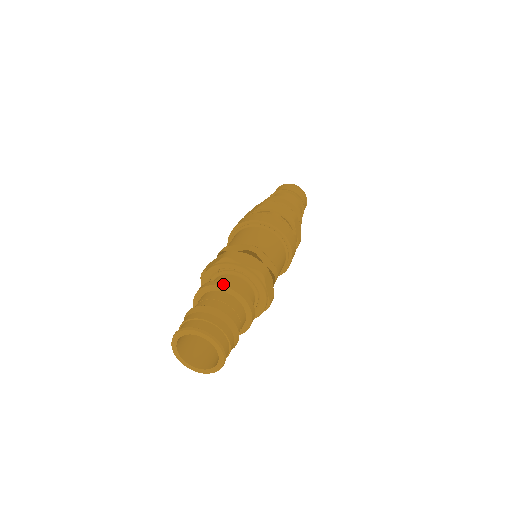
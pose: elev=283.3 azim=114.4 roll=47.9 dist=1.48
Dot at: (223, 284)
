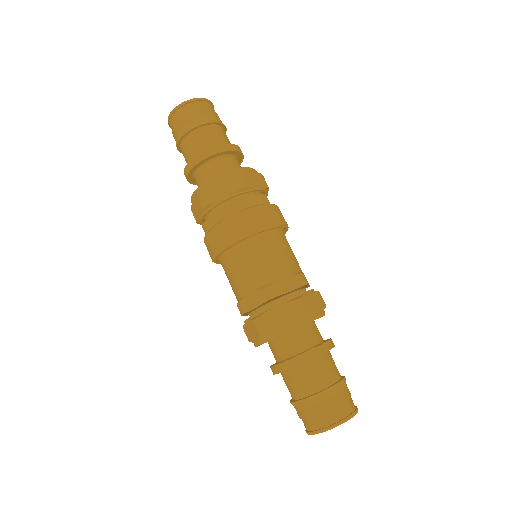
Dot at: (292, 365)
